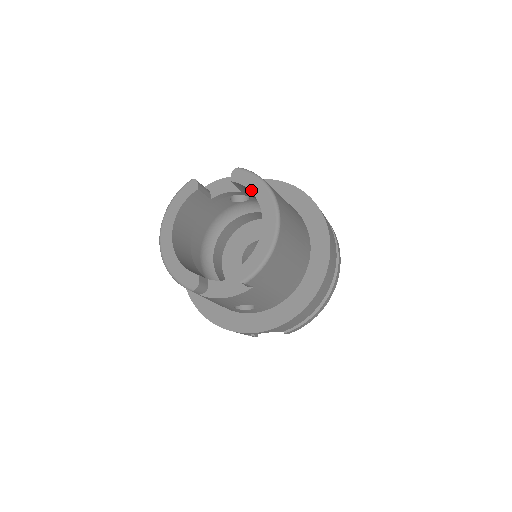
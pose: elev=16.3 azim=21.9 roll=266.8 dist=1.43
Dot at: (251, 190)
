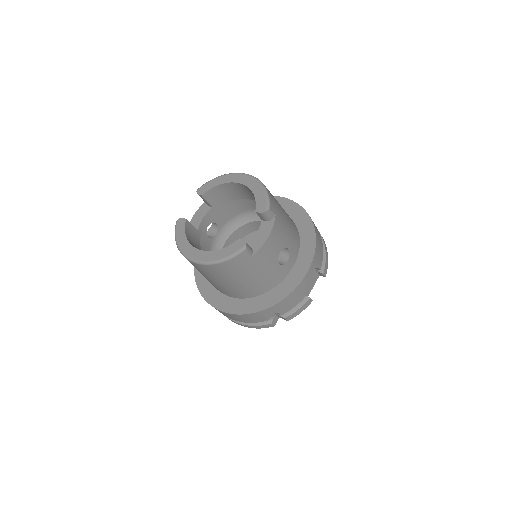
Dot at: (218, 185)
